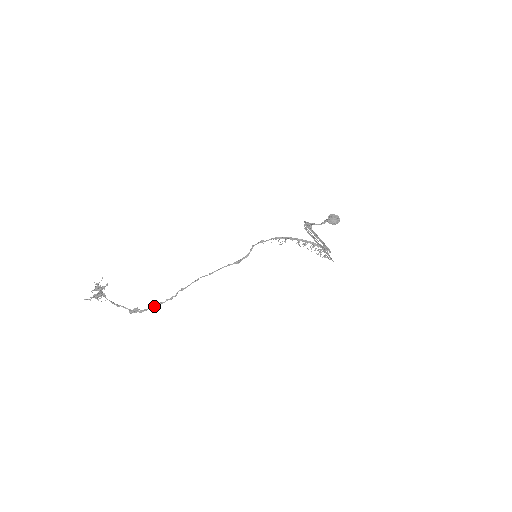
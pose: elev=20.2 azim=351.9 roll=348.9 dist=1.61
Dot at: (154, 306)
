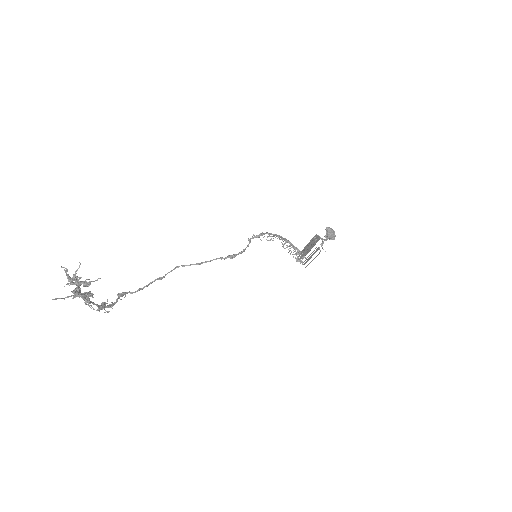
Dot at: (119, 296)
